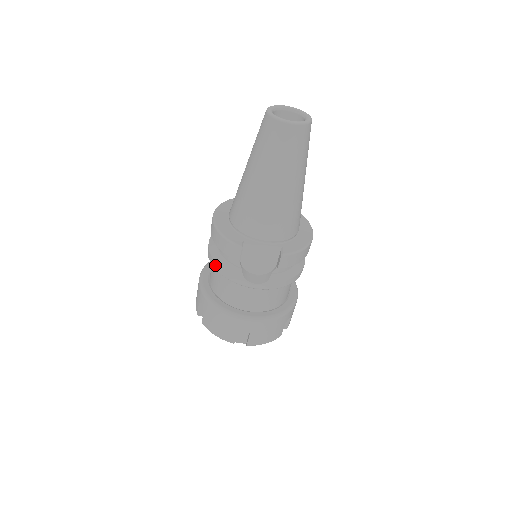
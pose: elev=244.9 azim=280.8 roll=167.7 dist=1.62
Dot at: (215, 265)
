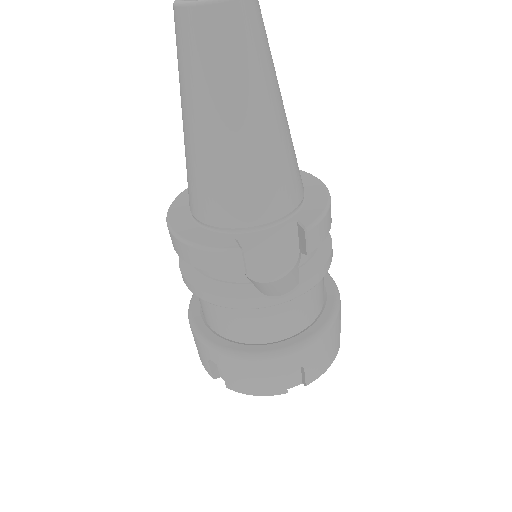
Dot at: (209, 298)
